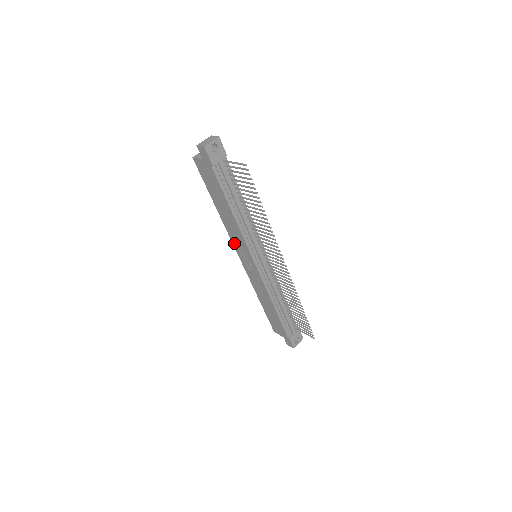
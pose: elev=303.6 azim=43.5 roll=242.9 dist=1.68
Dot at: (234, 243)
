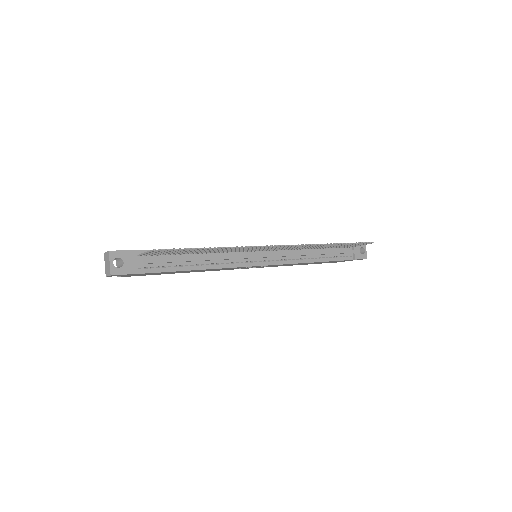
Dot at: occluded
